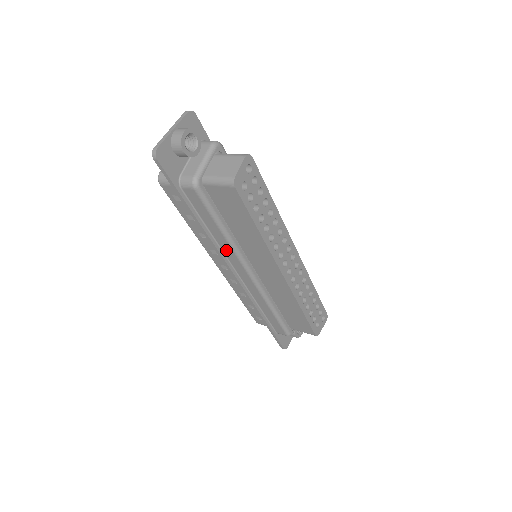
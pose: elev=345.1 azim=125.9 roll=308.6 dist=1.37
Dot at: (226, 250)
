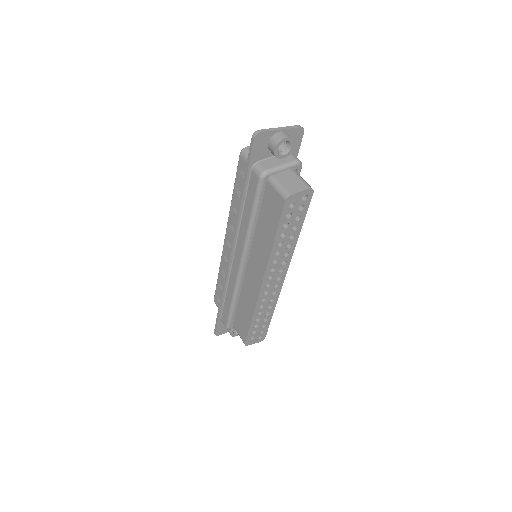
Dot at: (241, 234)
